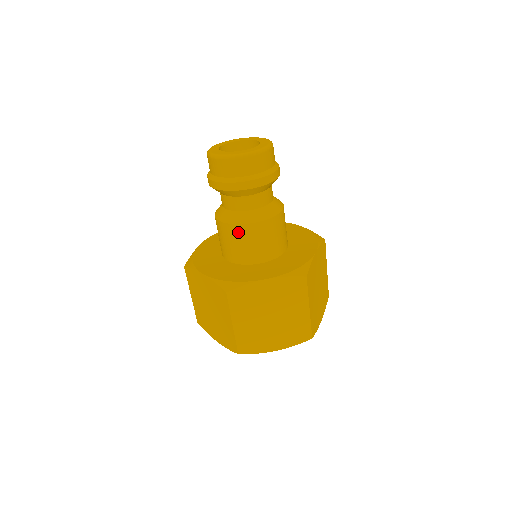
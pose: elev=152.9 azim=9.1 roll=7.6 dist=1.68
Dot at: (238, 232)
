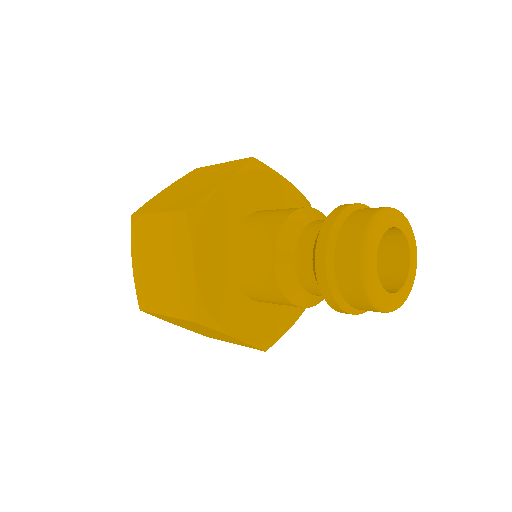
Dot at: (273, 290)
